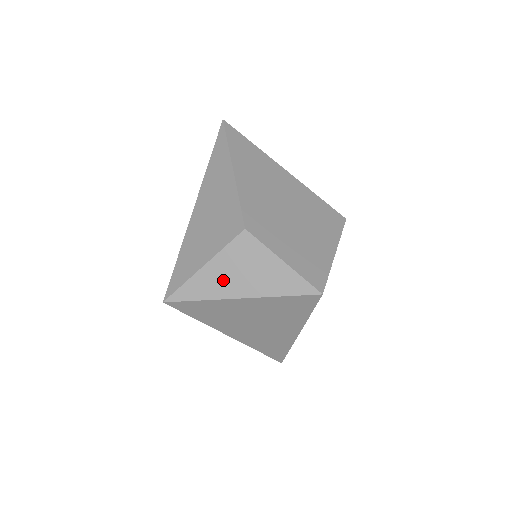
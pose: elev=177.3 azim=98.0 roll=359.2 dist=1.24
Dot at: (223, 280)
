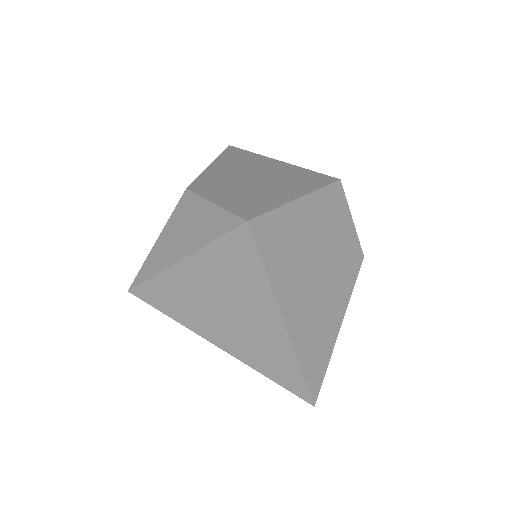
Dot at: (168, 248)
